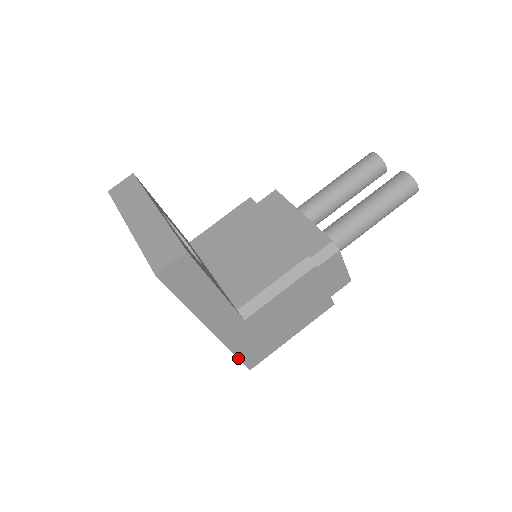
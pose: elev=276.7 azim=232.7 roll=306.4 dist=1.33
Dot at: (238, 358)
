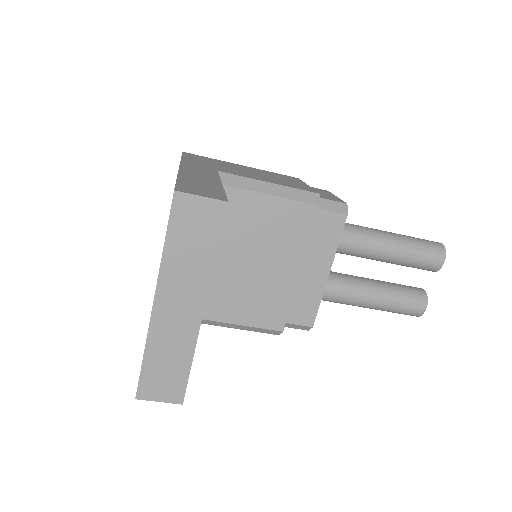
Dot at: occluded
